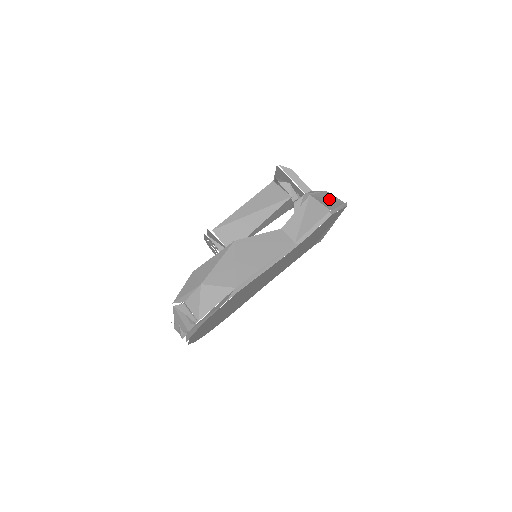
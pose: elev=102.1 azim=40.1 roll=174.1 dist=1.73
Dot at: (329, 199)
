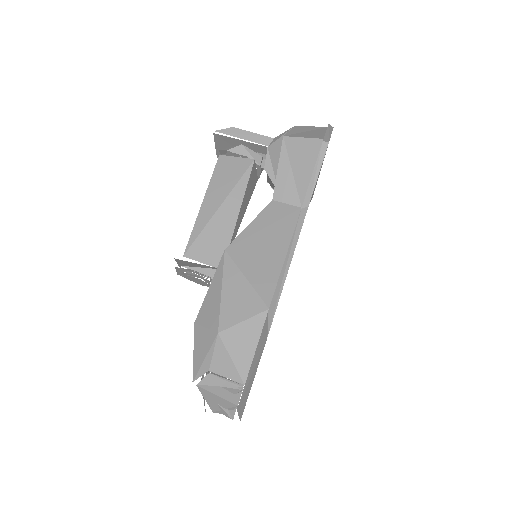
Dot at: (307, 131)
